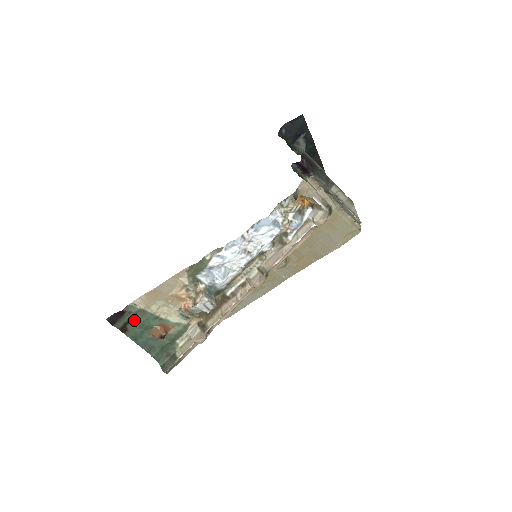
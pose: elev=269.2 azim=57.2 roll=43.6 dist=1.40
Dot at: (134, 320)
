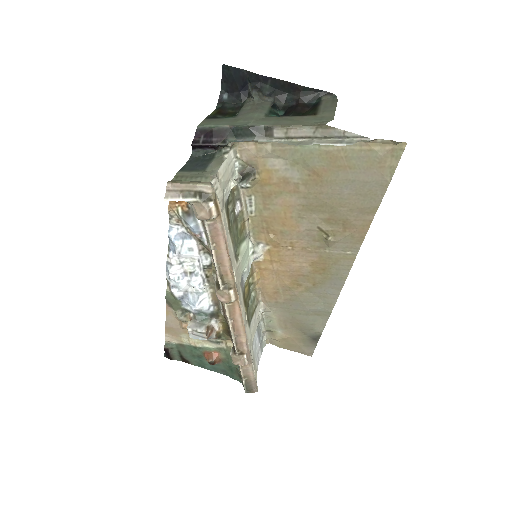
Dot at: (183, 353)
